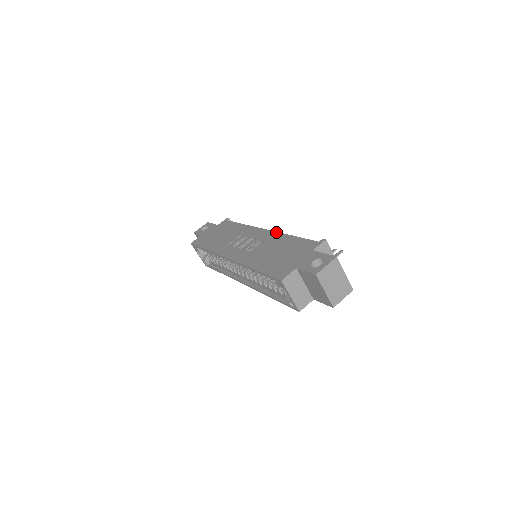
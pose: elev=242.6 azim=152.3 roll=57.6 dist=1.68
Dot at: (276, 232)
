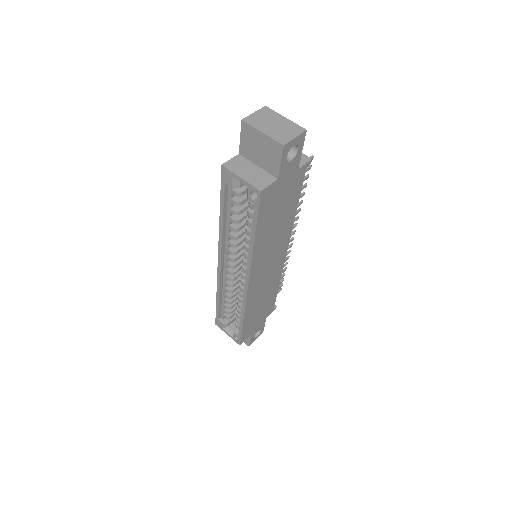
Dot at: occluded
